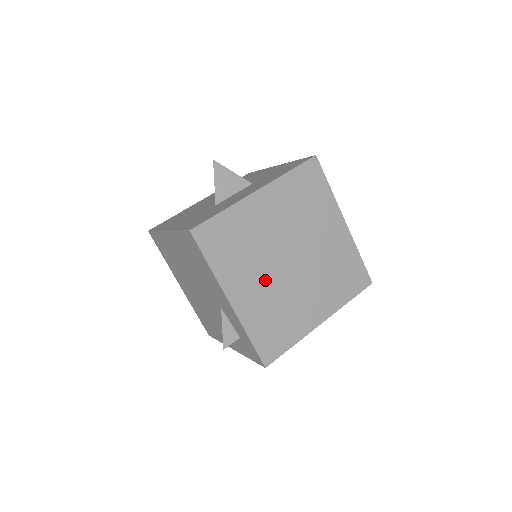
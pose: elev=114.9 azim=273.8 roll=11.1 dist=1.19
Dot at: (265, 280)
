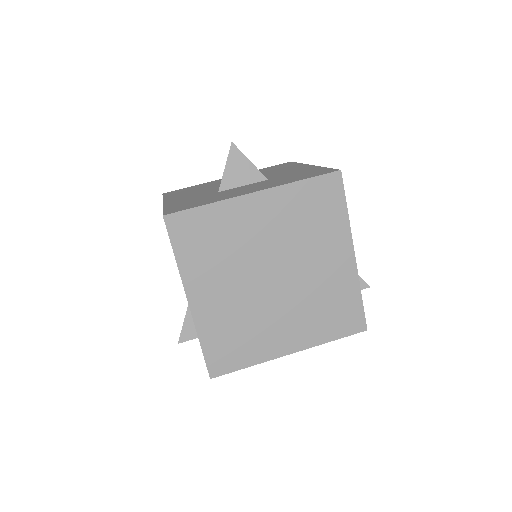
Dot at: (236, 290)
